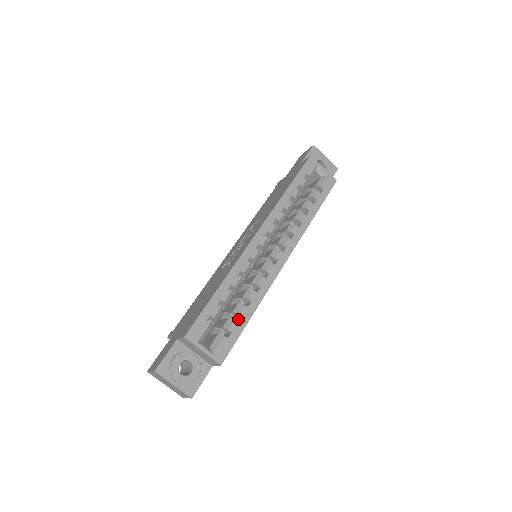
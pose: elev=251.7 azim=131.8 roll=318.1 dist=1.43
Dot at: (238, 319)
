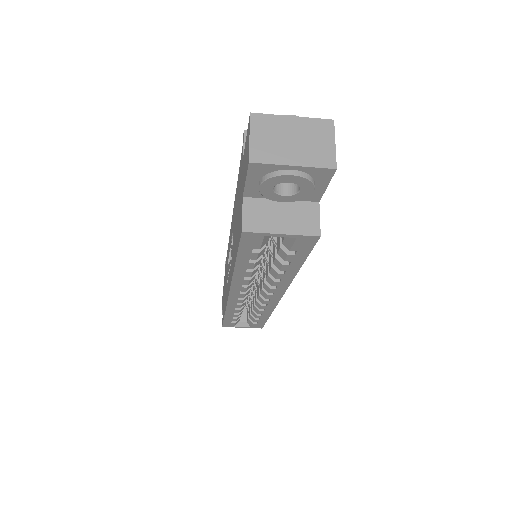
Dot at: occluded
